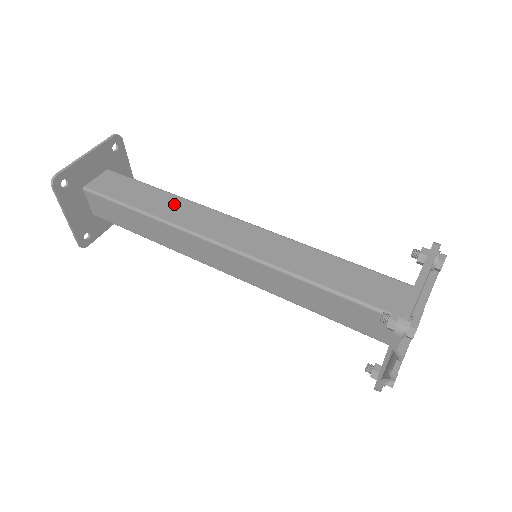
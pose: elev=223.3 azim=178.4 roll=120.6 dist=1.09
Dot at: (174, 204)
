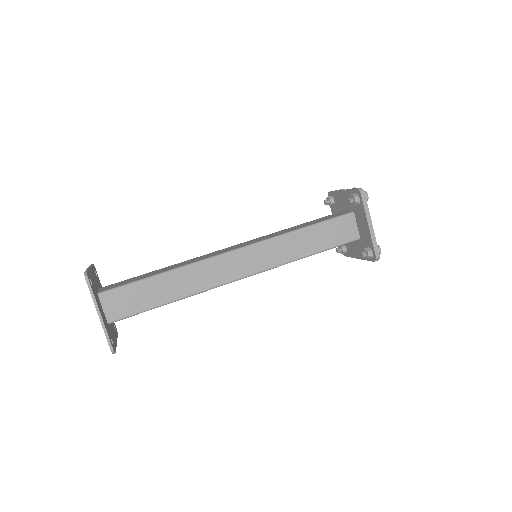
Dot at: (185, 278)
